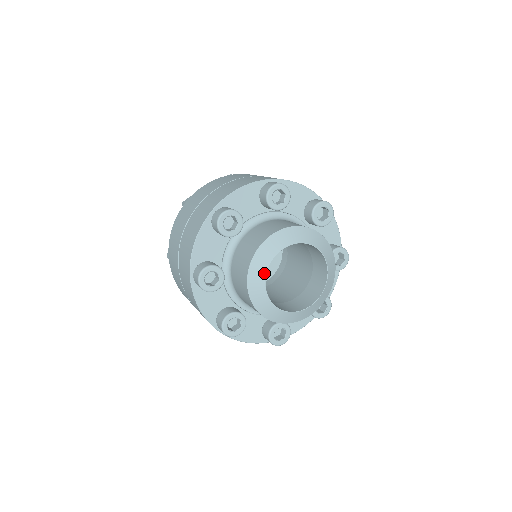
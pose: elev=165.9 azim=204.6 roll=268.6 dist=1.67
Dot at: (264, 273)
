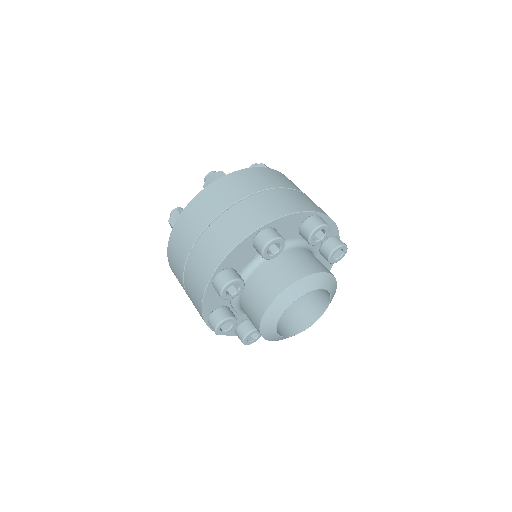
Dot at: (281, 337)
